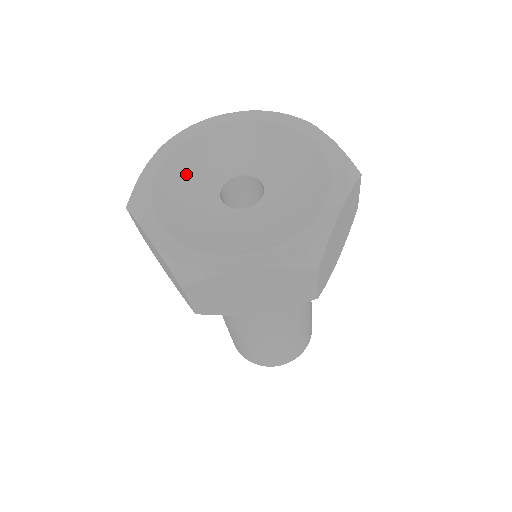
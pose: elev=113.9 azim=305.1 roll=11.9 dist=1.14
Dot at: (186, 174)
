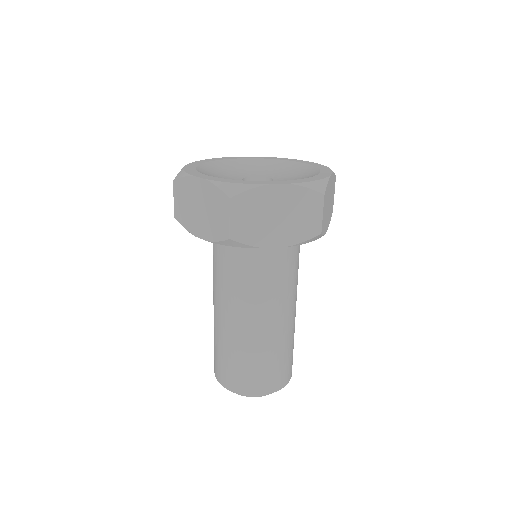
Dot at: (246, 166)
